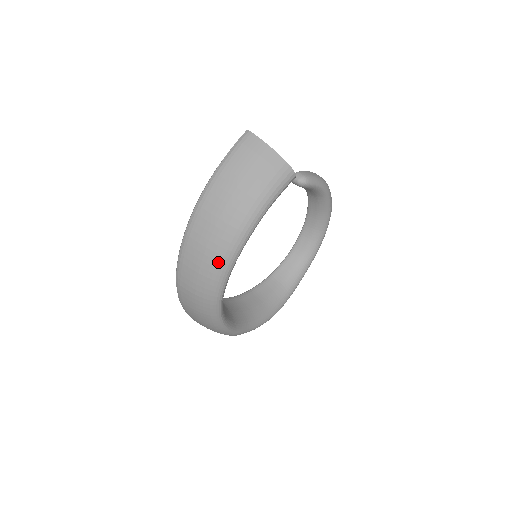
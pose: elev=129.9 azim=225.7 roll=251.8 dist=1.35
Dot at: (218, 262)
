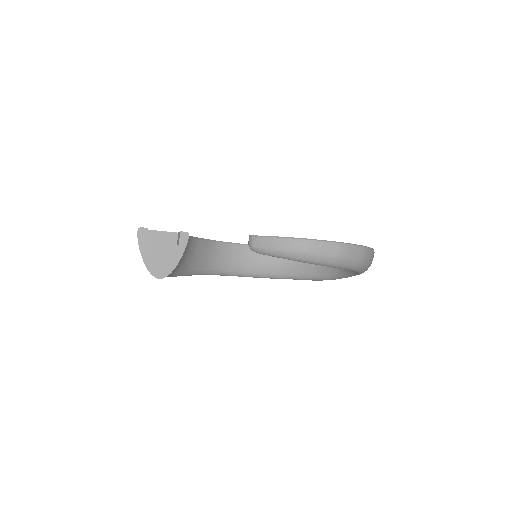
Dot at: occluded
